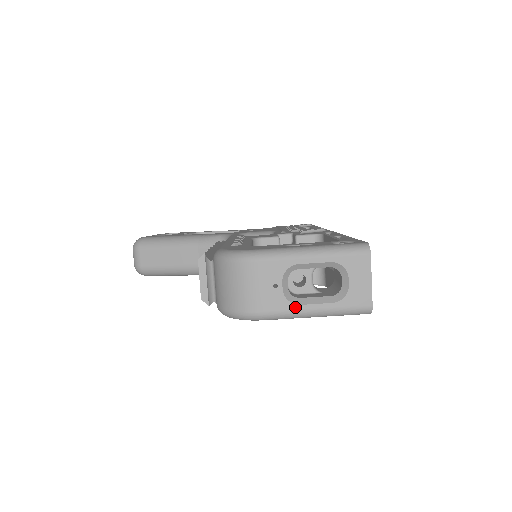
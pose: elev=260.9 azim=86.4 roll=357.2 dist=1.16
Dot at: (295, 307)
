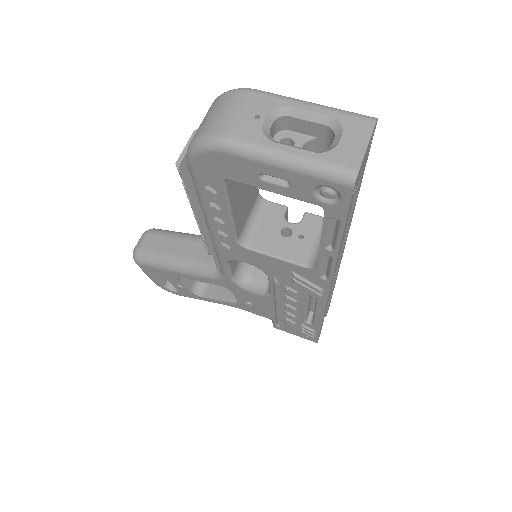
Dot at: (268, 142)
